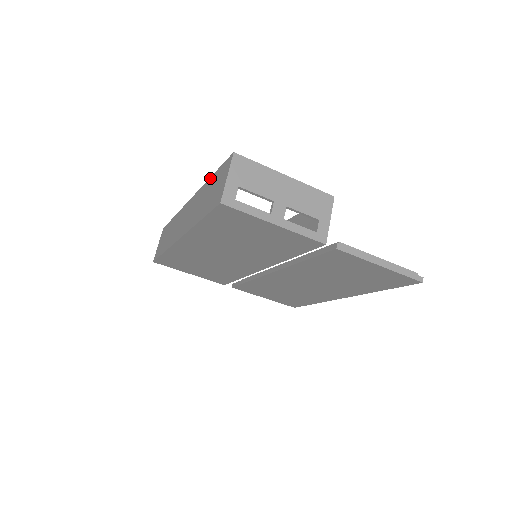
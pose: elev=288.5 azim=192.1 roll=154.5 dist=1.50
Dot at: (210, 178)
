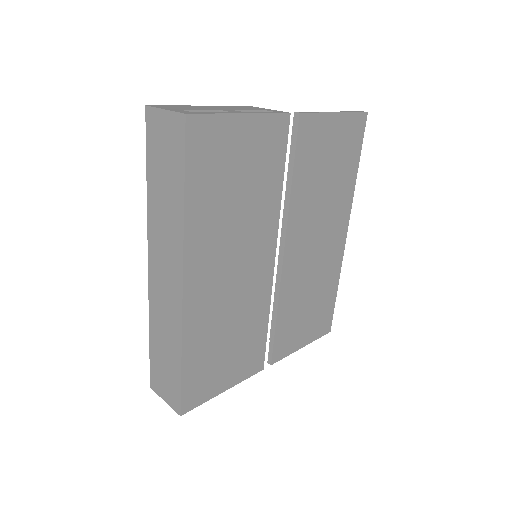
Dot at: (147, 185)
